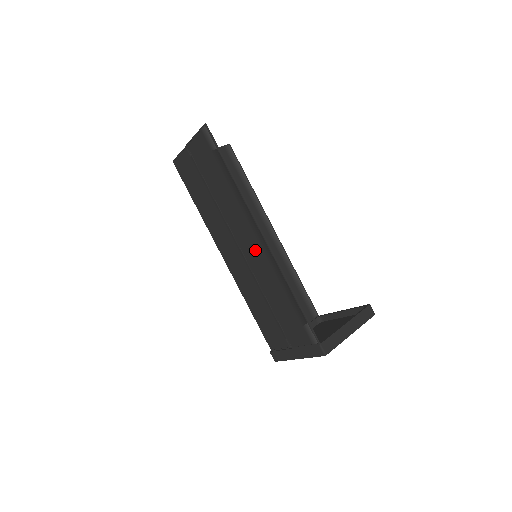
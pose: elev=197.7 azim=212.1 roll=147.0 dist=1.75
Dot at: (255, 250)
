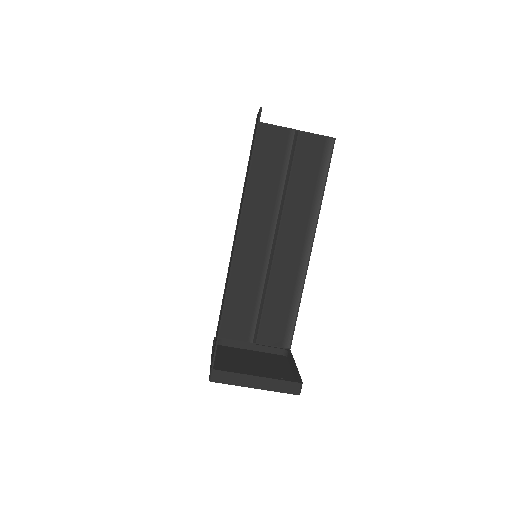
Dot at: occluded
